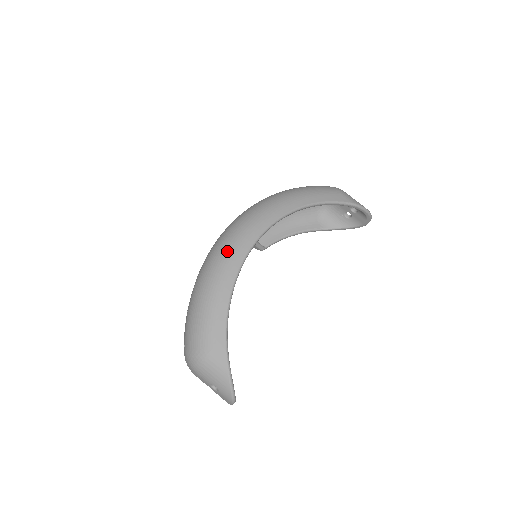
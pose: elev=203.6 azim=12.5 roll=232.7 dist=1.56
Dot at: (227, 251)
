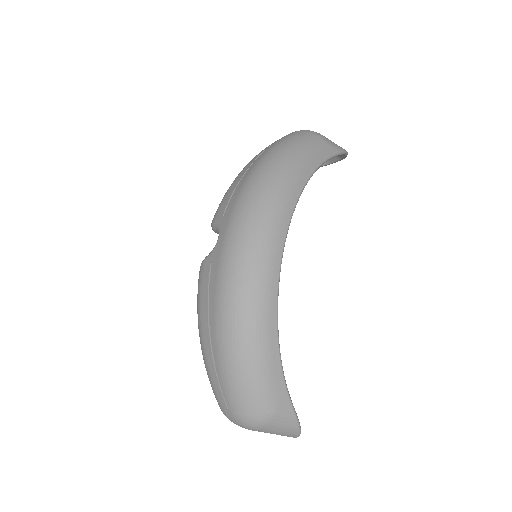
Dot at: (255, 285)
